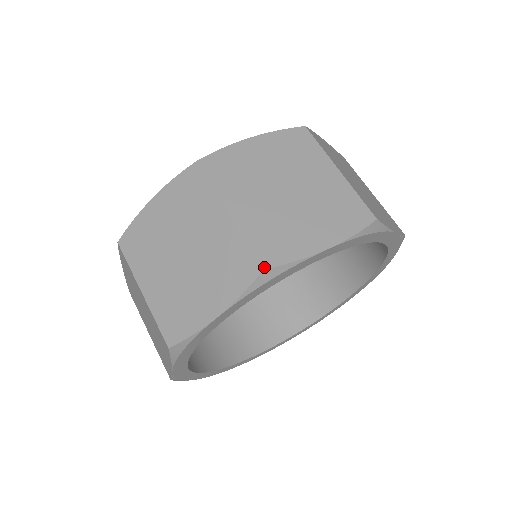
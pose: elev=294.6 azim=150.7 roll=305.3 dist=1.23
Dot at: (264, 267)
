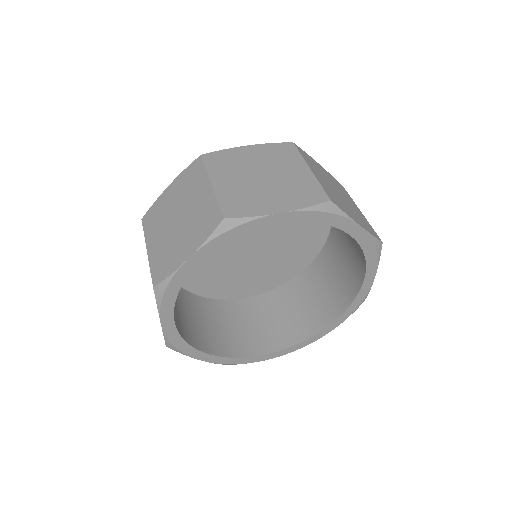
Dot at: (154, 286)
